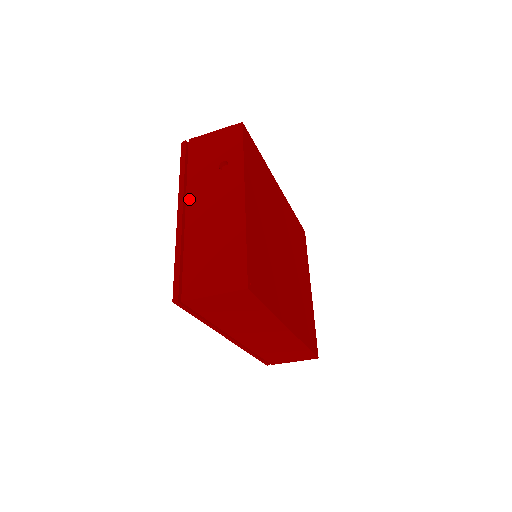
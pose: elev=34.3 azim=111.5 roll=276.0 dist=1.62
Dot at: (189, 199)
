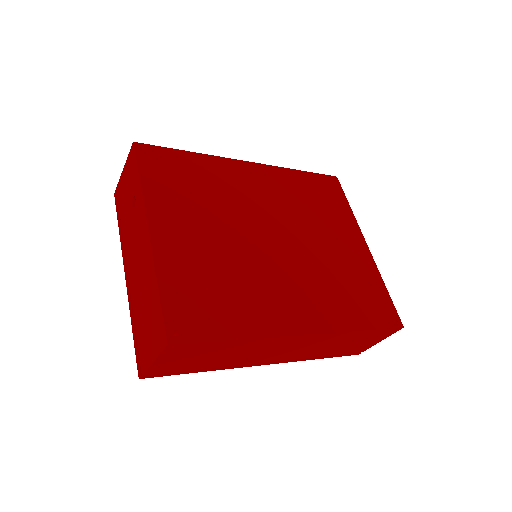
Dot at: (126, 255)
